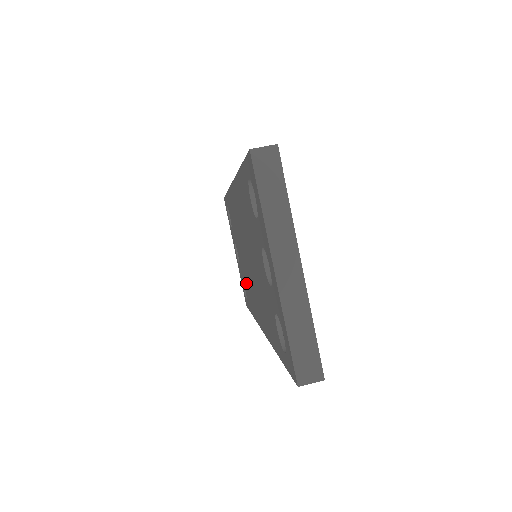
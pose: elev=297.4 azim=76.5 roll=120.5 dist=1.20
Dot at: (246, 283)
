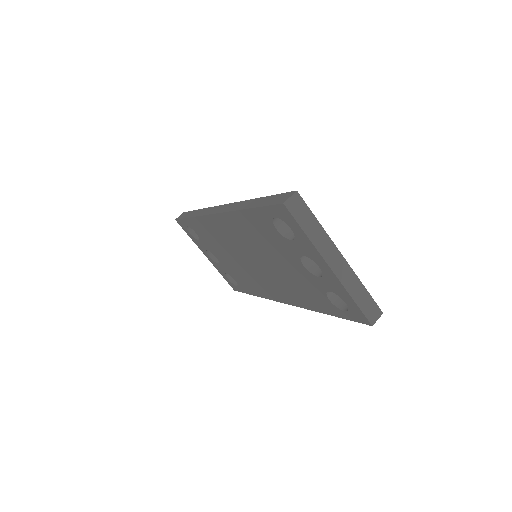
Dot at: (241, 276)
